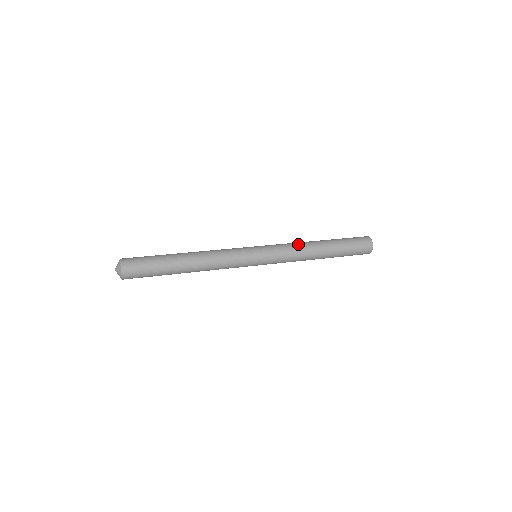
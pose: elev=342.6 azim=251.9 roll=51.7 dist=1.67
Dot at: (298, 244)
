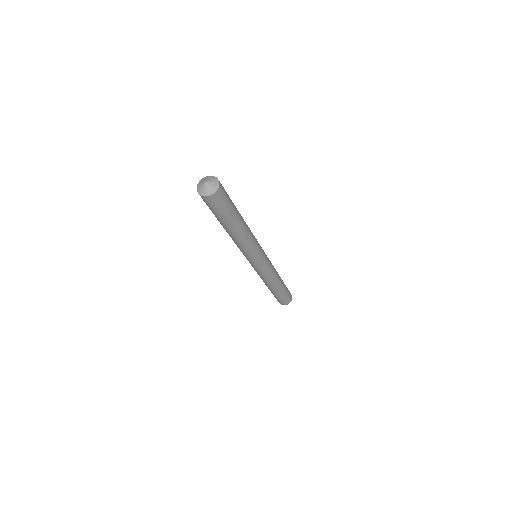
Dot at: occluded
